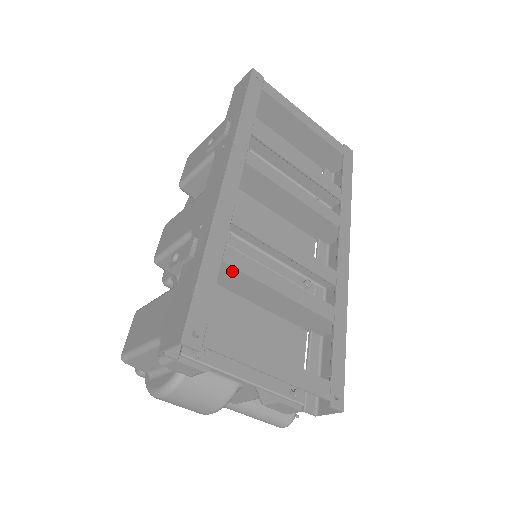
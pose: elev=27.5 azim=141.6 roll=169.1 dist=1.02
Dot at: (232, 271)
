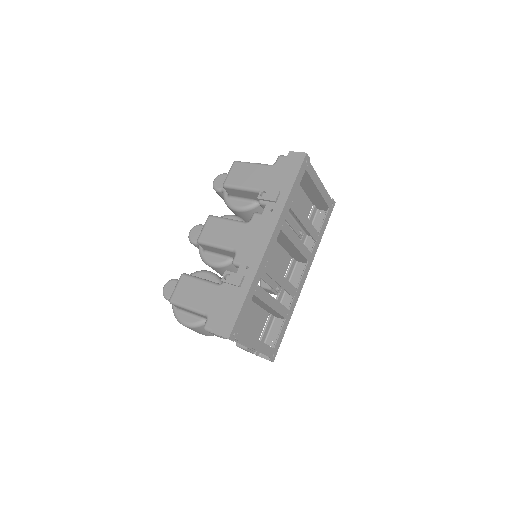
Dot at: (255, 297)
